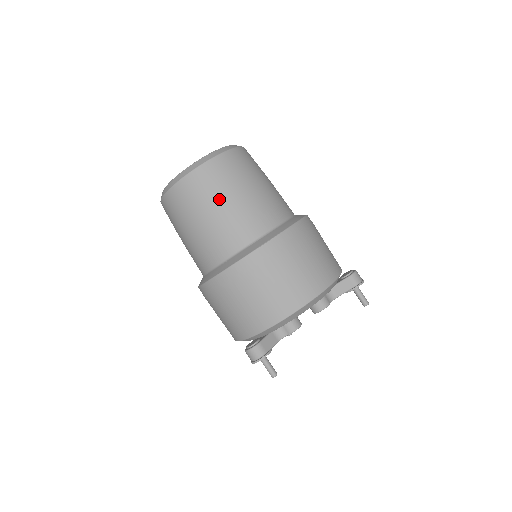
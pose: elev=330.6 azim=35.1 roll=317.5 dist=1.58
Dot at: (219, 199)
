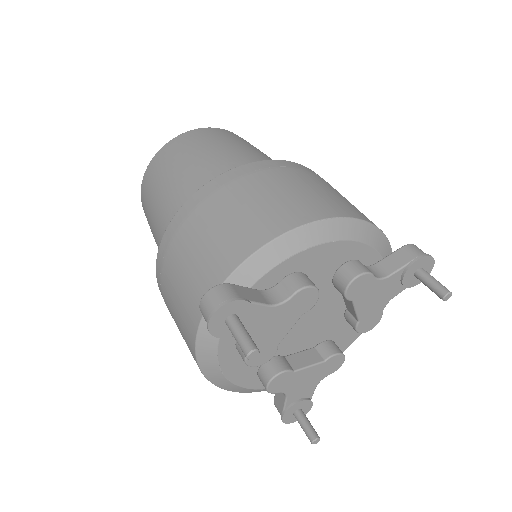
Dot at: (208, 146)
